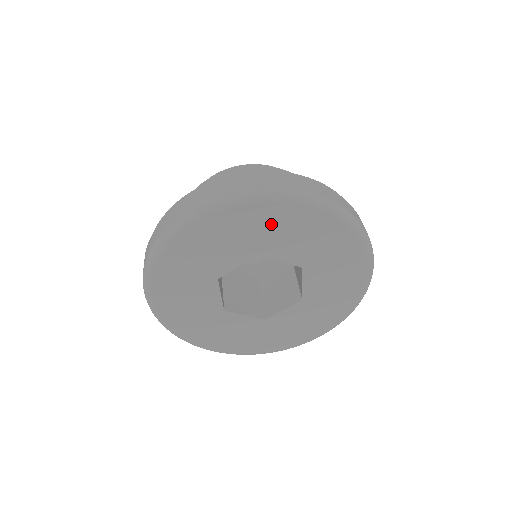
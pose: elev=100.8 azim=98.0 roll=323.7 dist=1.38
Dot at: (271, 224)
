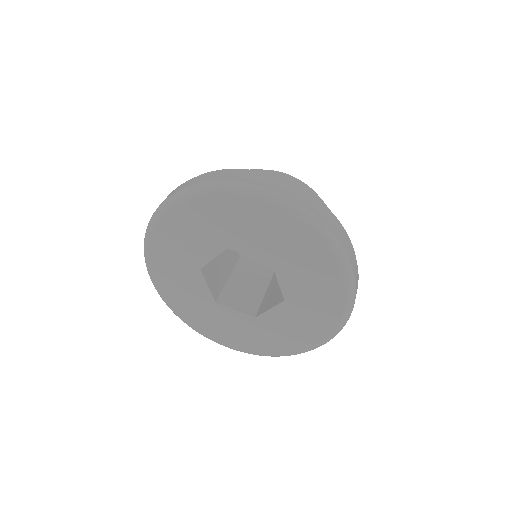
Dot at: (307, 258)
